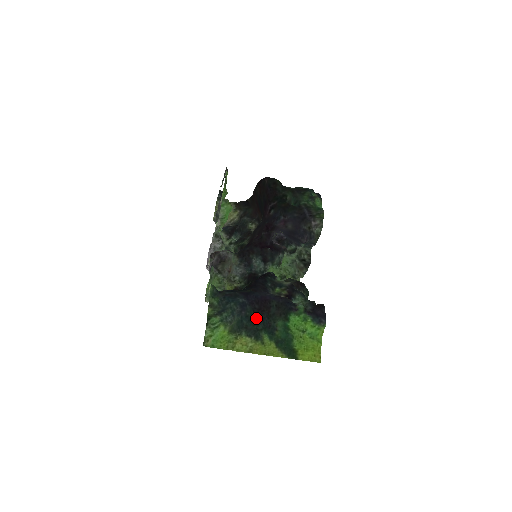
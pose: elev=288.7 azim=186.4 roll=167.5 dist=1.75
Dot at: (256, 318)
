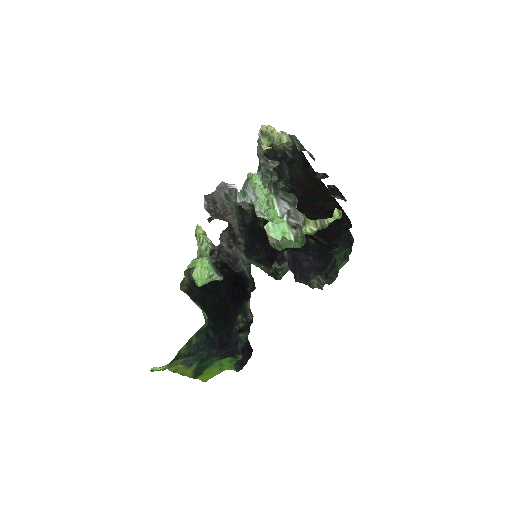
Dot at: occluded
